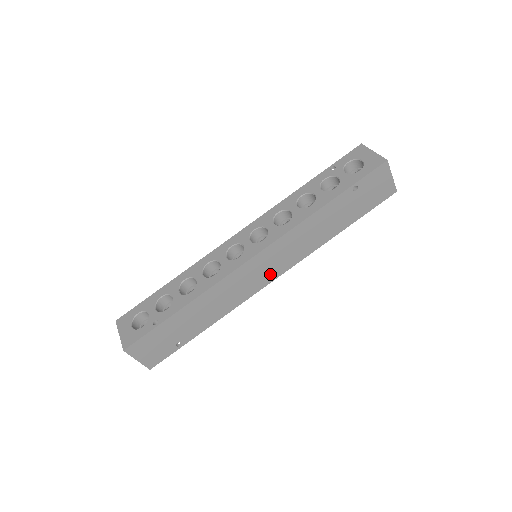
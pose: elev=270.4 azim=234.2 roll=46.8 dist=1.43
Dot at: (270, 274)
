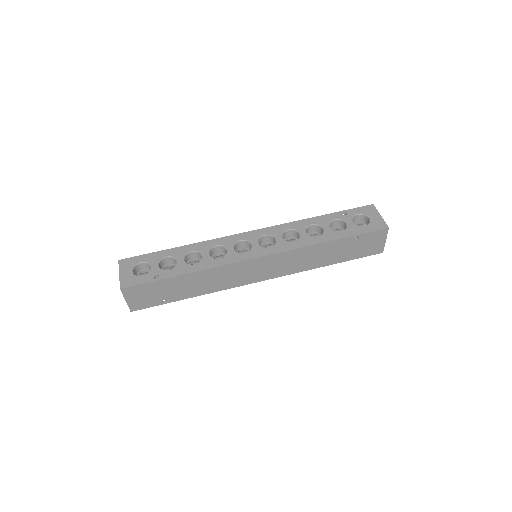
Dot at: (262, 275)
